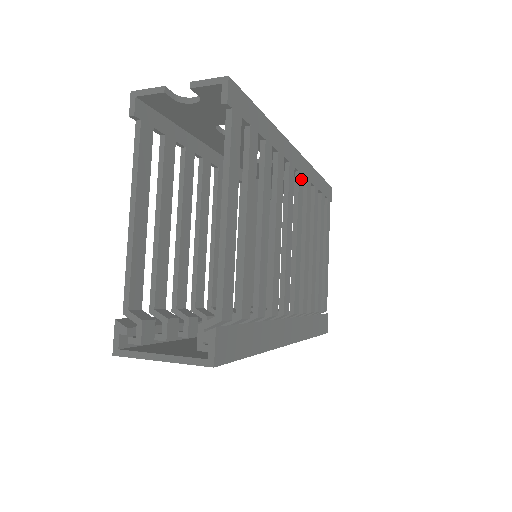
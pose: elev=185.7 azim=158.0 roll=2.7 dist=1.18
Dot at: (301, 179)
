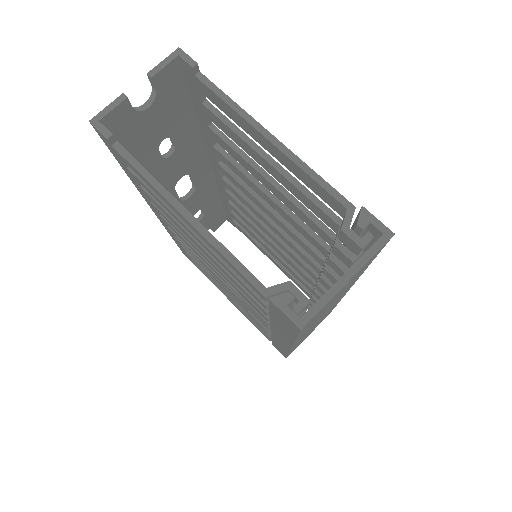
Dot at: occluded
